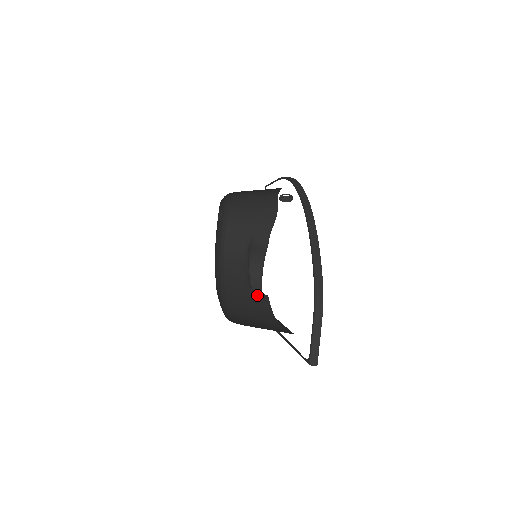
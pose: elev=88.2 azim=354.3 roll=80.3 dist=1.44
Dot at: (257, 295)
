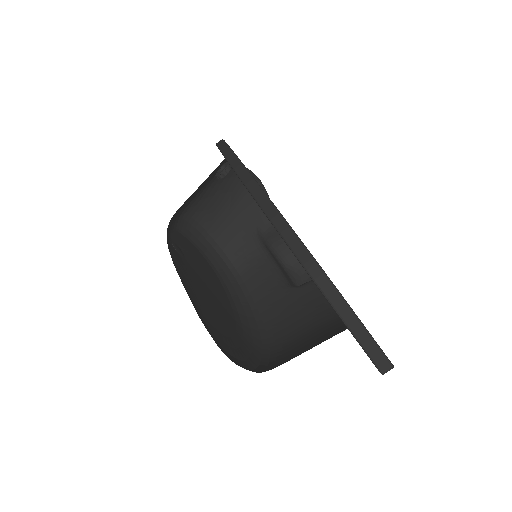
Dot at: (299, 291)
